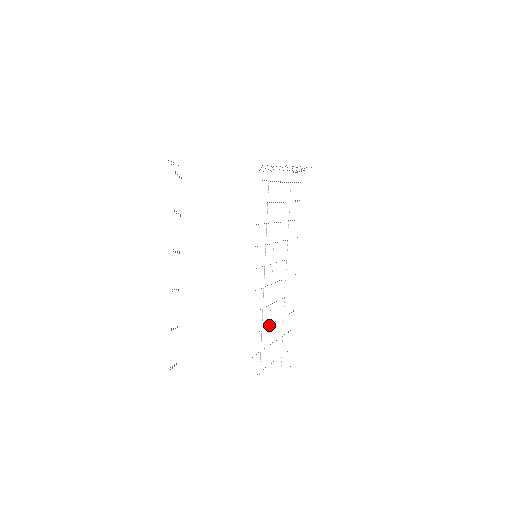
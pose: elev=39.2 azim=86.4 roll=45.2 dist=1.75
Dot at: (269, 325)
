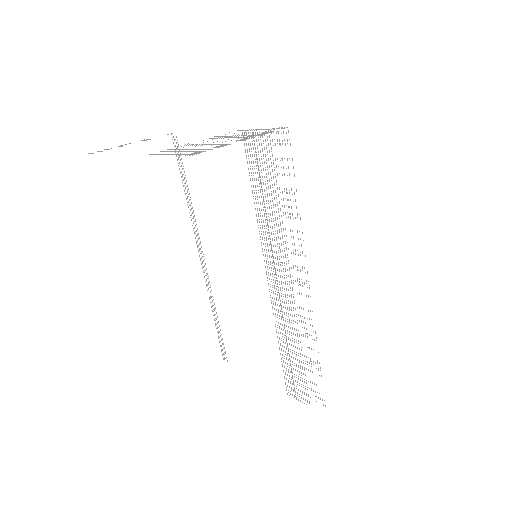
Dot at: occluded
